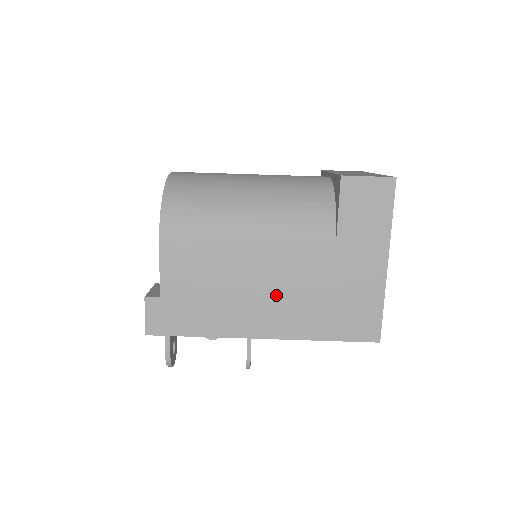
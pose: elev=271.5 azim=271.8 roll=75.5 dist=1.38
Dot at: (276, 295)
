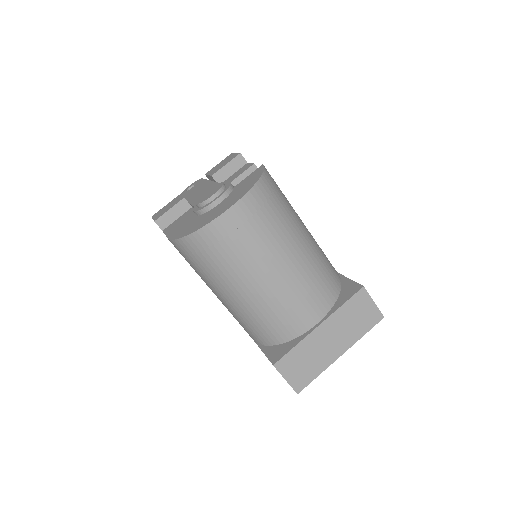
Dot at: occluded
